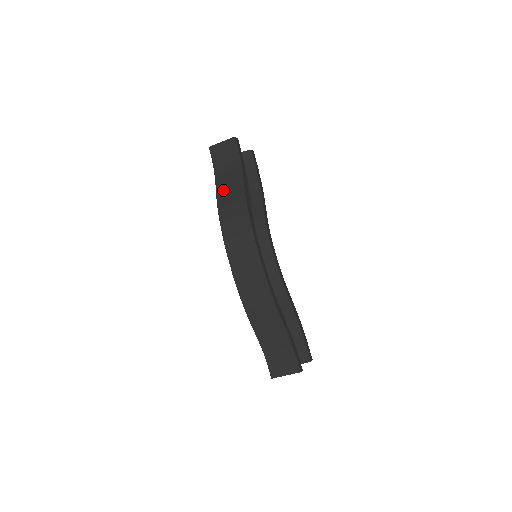
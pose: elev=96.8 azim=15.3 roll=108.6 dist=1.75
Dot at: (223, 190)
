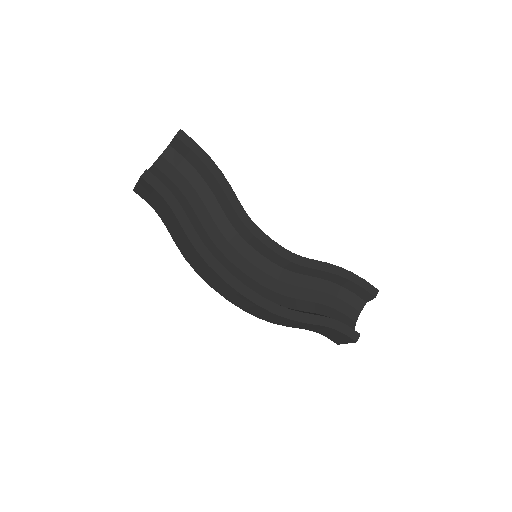
Dot at: (175, 238)
